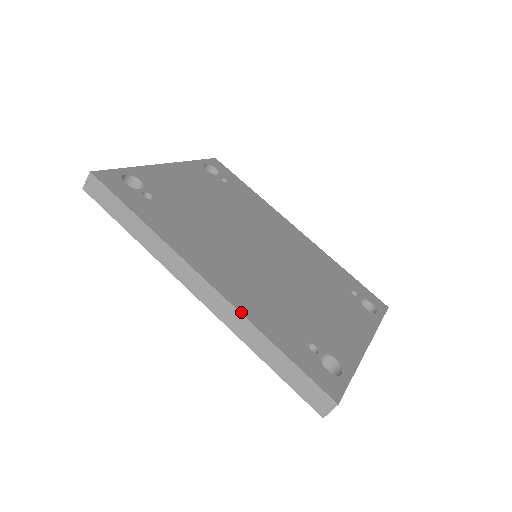
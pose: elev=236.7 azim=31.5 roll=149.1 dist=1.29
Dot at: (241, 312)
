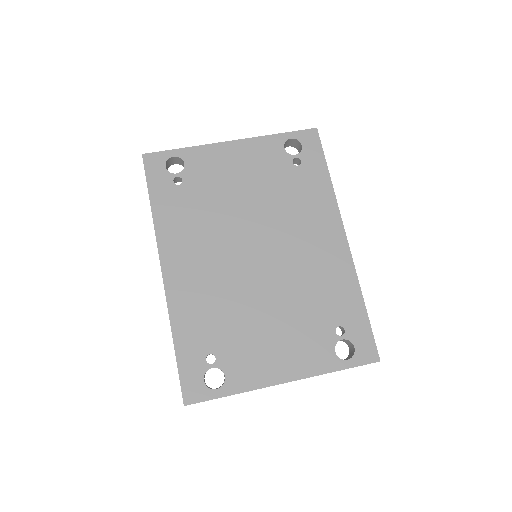
Dot at: (168, 307)
